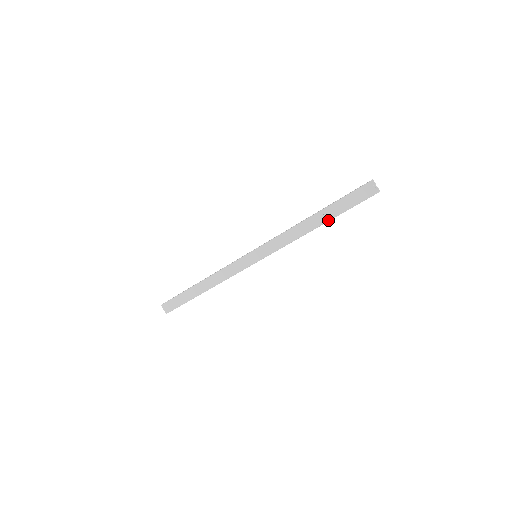
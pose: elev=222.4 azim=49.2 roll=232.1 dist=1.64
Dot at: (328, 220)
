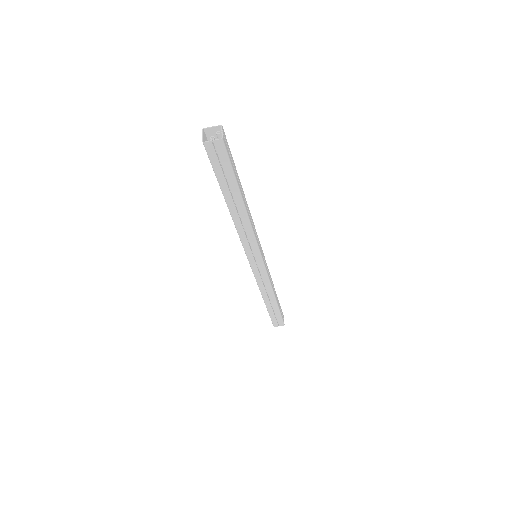
Dot at: occluded
